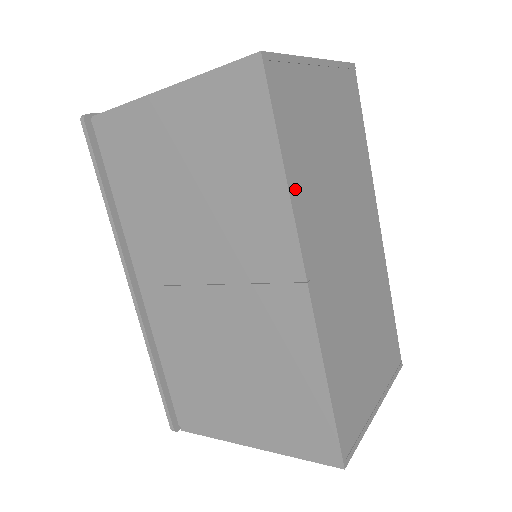
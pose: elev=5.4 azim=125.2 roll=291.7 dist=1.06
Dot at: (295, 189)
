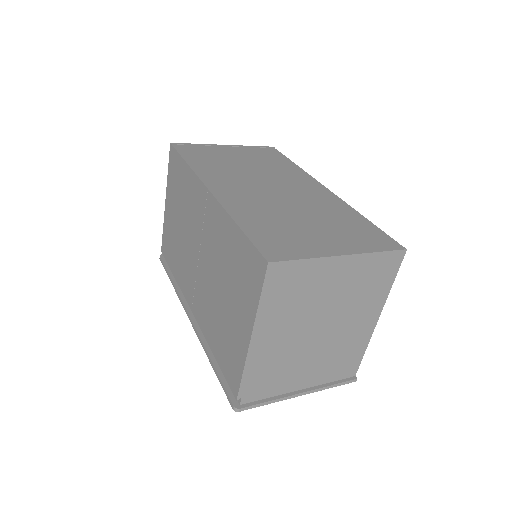
Dot at: (198, 168)
